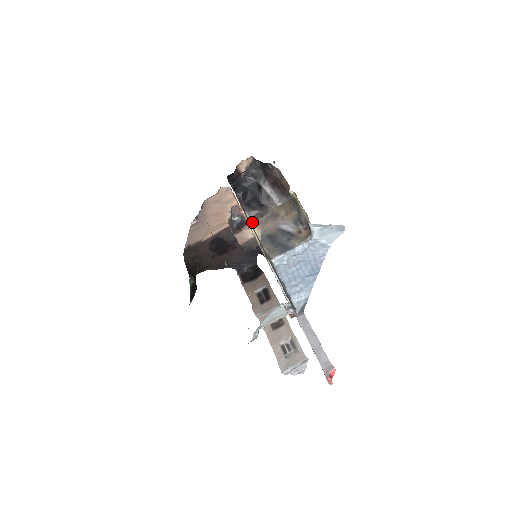
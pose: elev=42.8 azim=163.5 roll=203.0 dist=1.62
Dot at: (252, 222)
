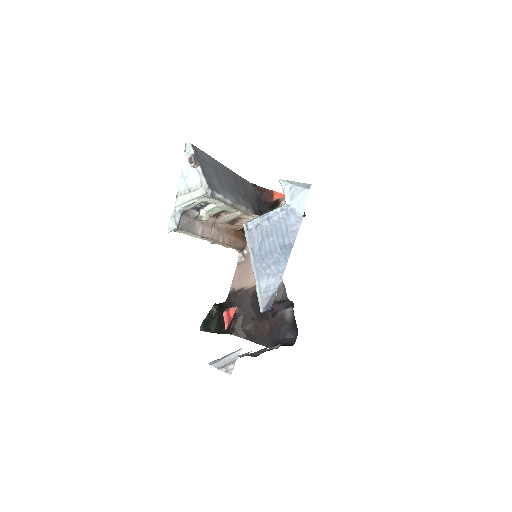
Dot at: occluded
